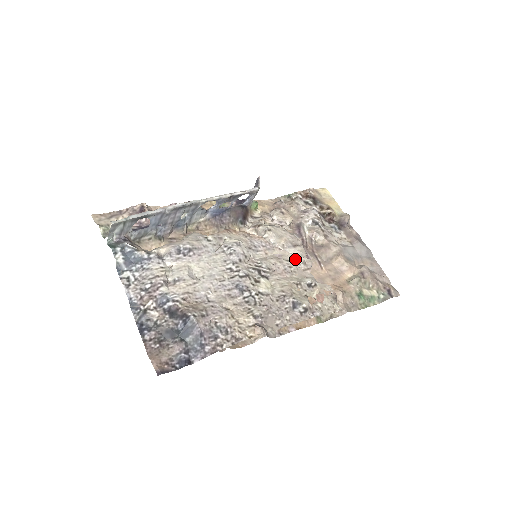
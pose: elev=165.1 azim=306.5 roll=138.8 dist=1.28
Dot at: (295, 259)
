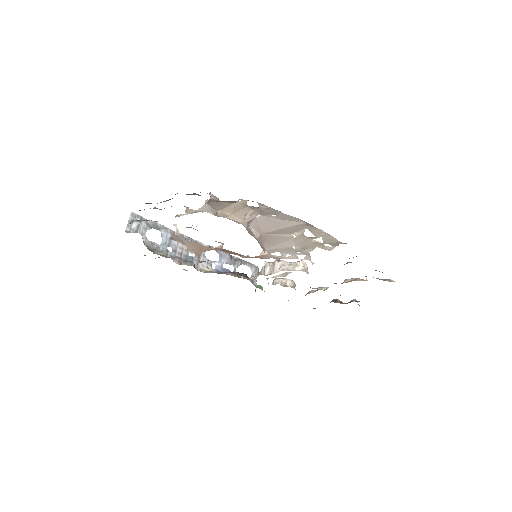
Dot at: (293, 256)
